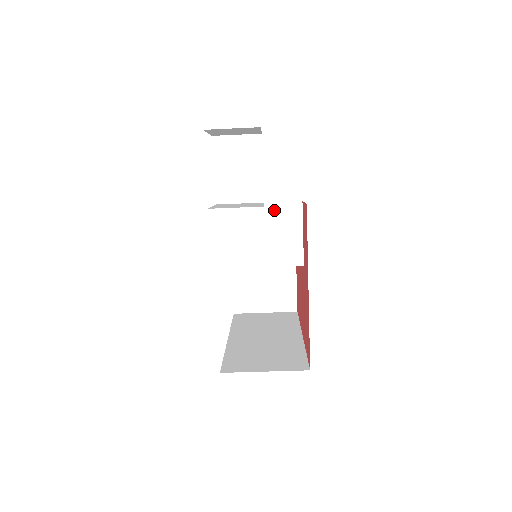
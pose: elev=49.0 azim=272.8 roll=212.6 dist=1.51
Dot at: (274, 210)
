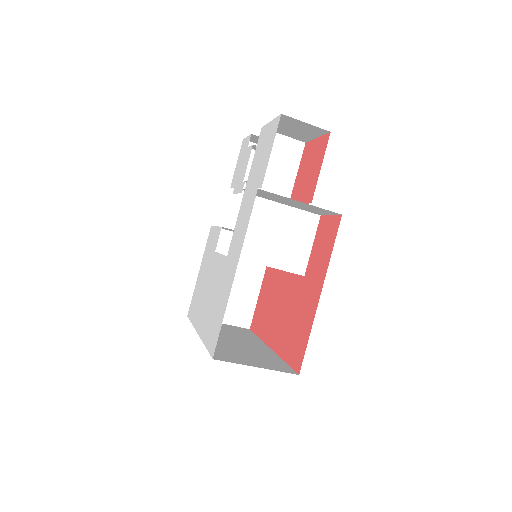
Dot at: (294, 215)
